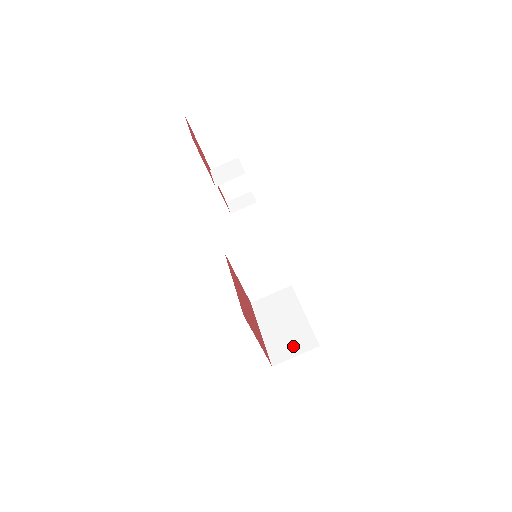
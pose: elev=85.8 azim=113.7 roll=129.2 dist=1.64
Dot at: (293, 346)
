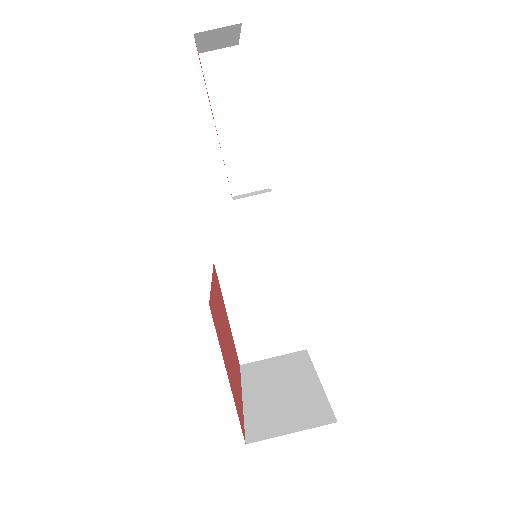
Dot at: (290, 419)
